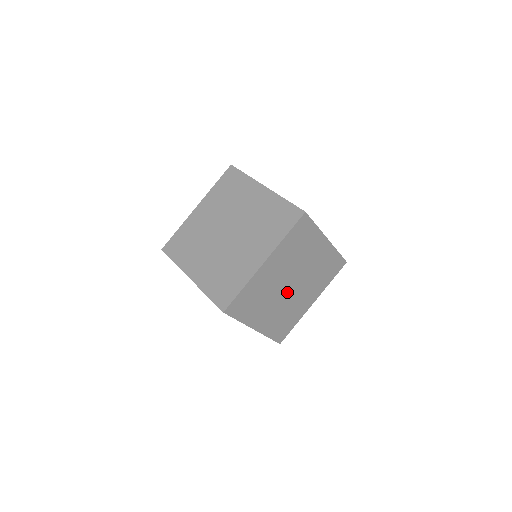
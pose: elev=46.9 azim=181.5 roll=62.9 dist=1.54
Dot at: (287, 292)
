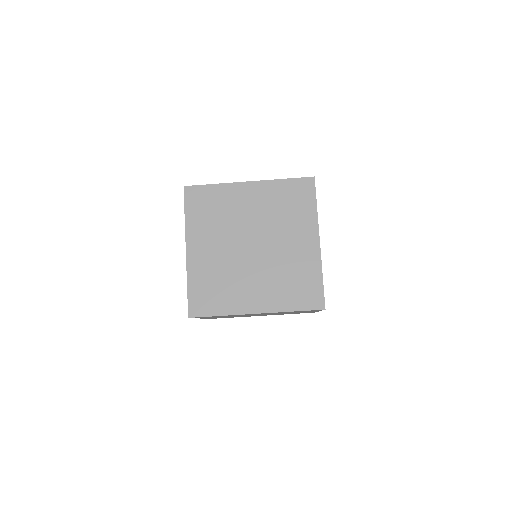
Dot at: occluded
